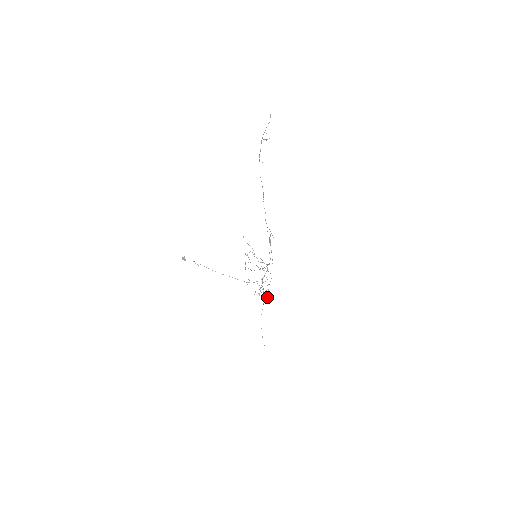
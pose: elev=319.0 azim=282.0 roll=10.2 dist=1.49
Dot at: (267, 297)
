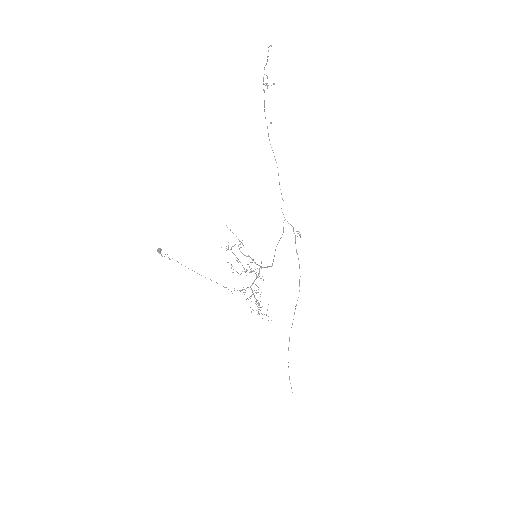
Dot at: occluded
